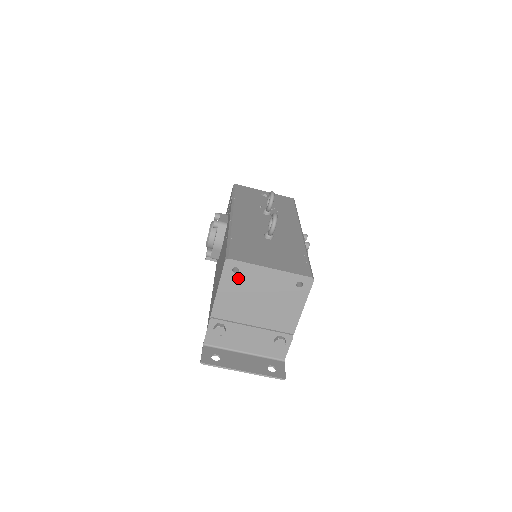
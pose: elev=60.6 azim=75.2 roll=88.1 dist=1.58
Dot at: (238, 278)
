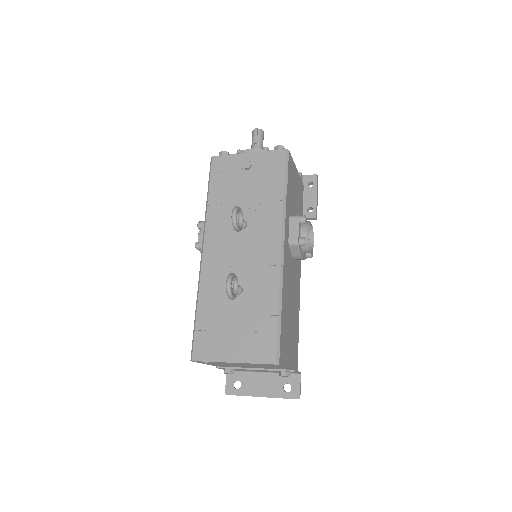
Dot at: (212, 363)
